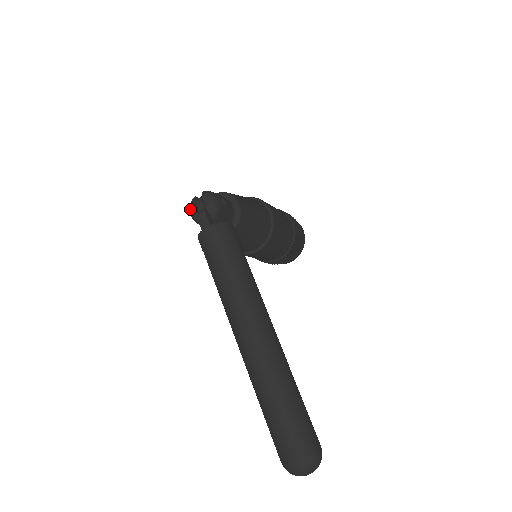
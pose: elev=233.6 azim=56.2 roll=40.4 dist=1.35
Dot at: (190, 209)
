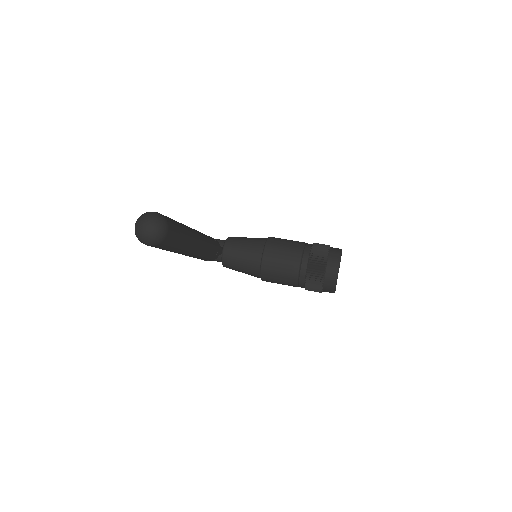
Dot at: occluded
